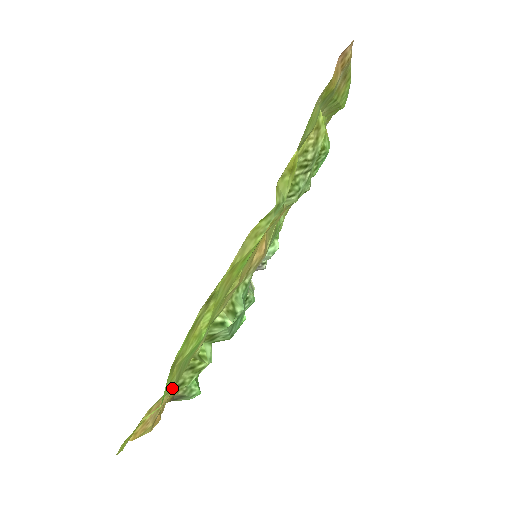
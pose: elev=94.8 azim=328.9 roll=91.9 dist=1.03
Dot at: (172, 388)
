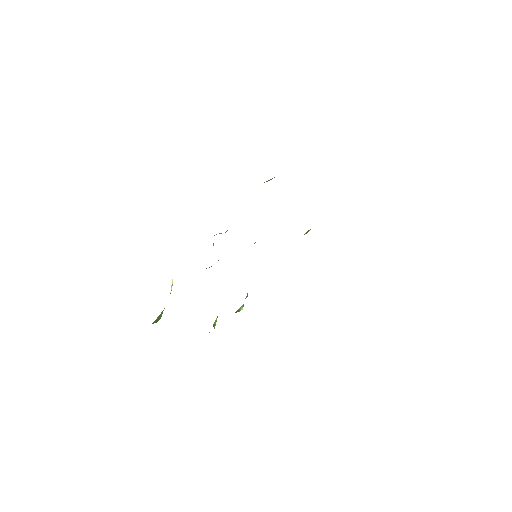
Dot at: occluded
